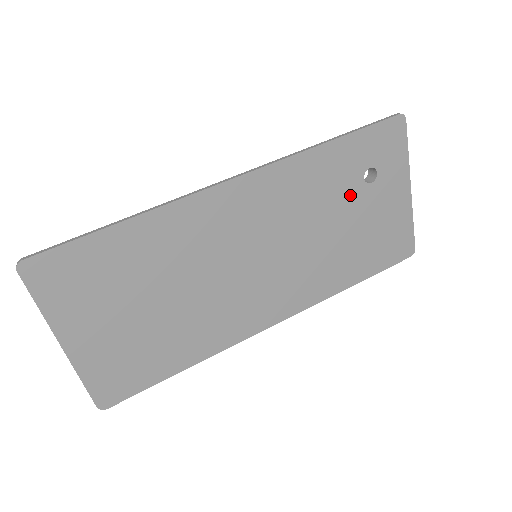
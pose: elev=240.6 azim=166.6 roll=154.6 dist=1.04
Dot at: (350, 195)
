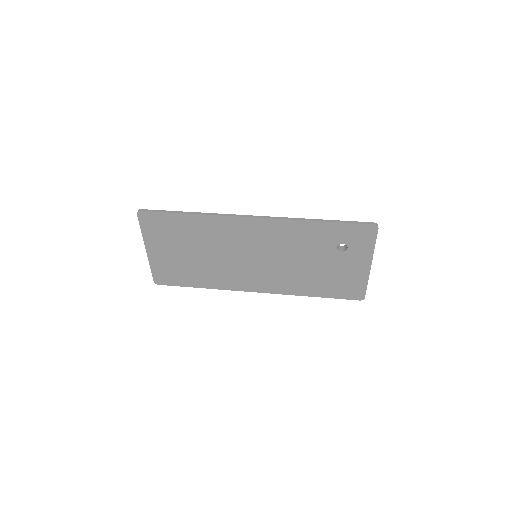
Dot at: (325, 252)
